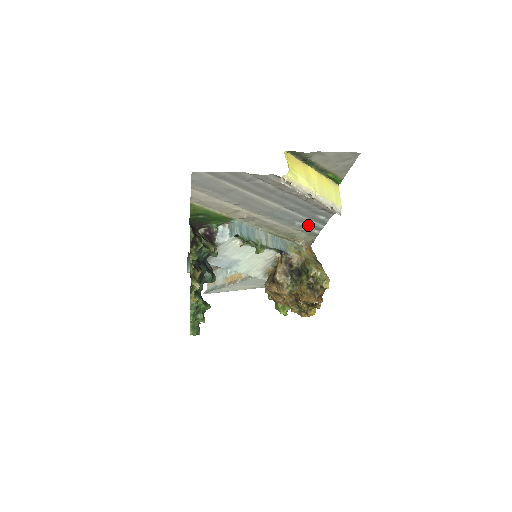
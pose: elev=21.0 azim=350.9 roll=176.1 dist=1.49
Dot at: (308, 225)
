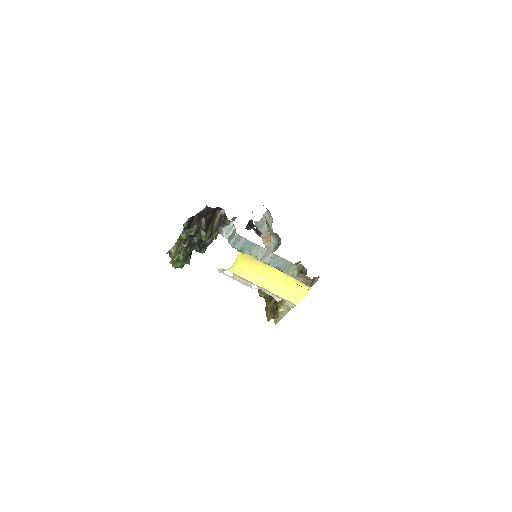
Dot at: occluded
